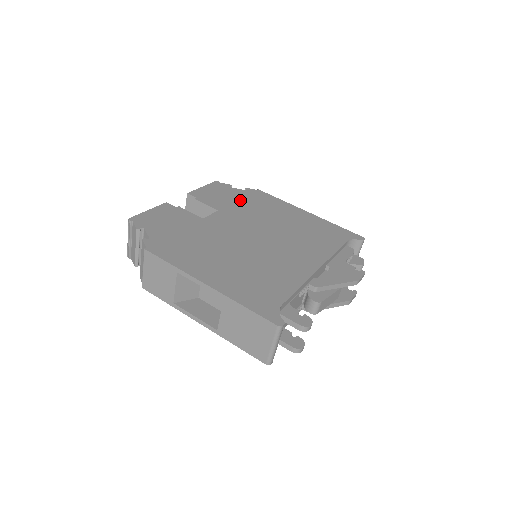
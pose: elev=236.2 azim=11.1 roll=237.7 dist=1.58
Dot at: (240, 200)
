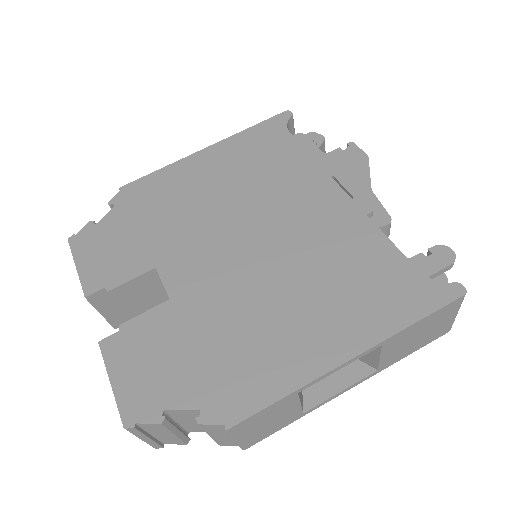
Dot at: (139, 225)
